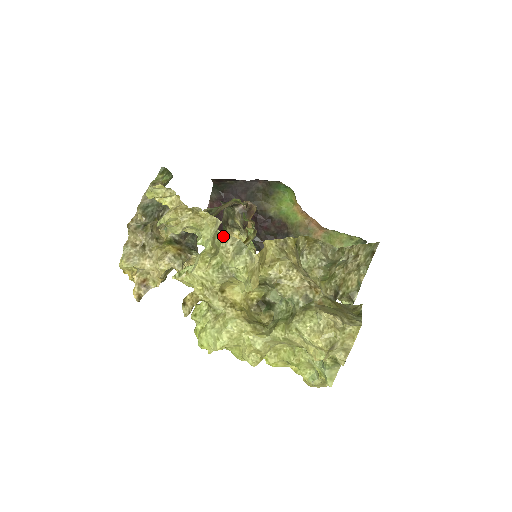
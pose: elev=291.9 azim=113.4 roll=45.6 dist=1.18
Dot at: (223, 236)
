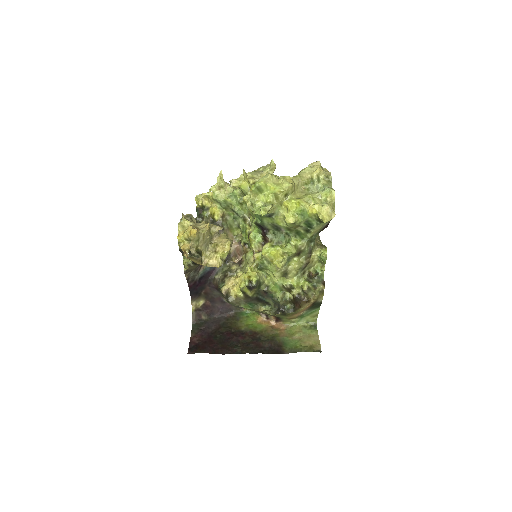
Dot at: occluded
